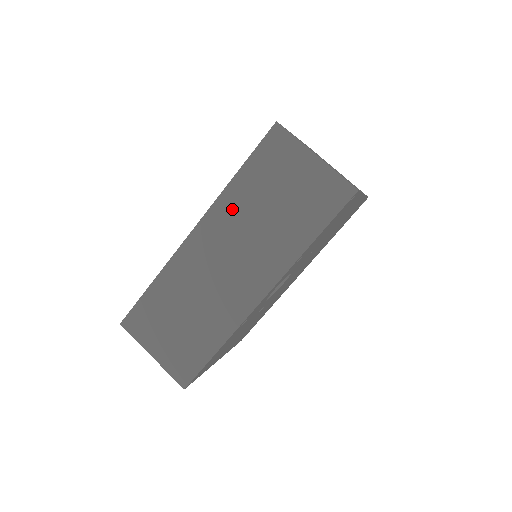
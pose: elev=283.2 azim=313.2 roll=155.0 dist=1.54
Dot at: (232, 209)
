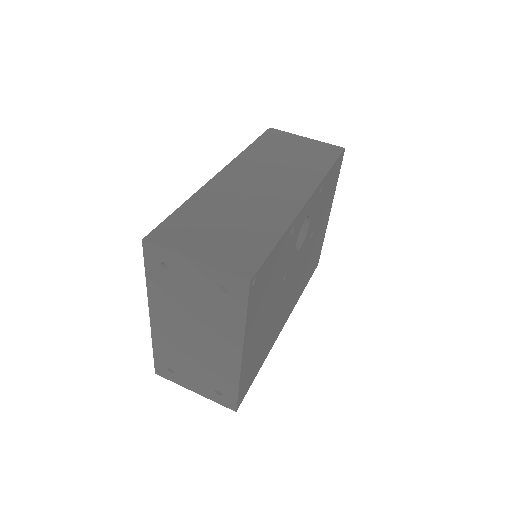
Dot at: (253, 160)
